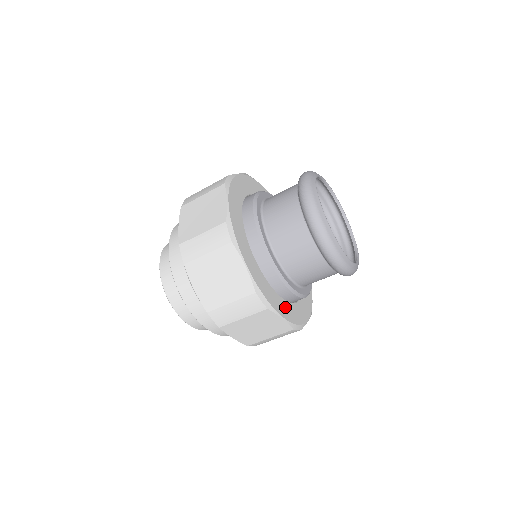
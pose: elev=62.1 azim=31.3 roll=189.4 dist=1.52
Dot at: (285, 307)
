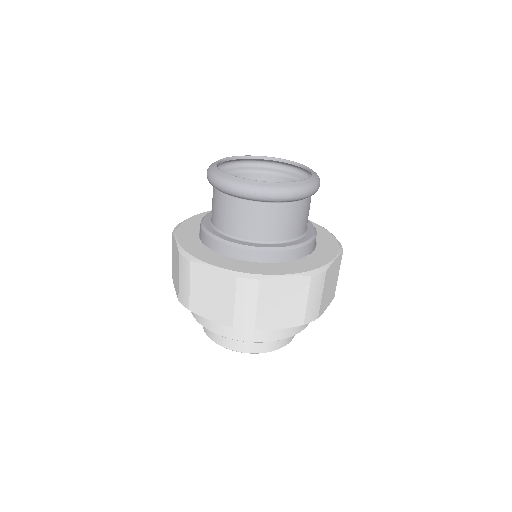
Dot at: (287, 266)
